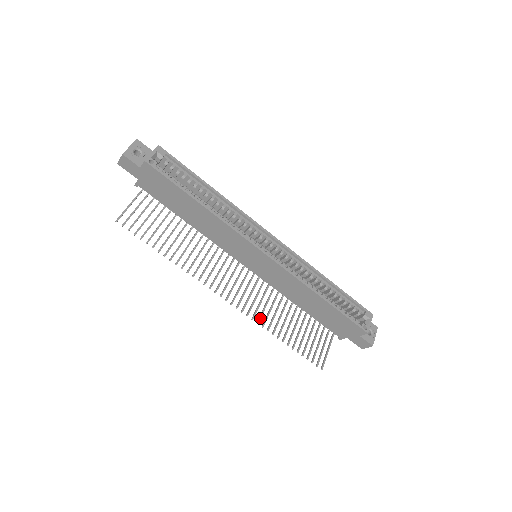
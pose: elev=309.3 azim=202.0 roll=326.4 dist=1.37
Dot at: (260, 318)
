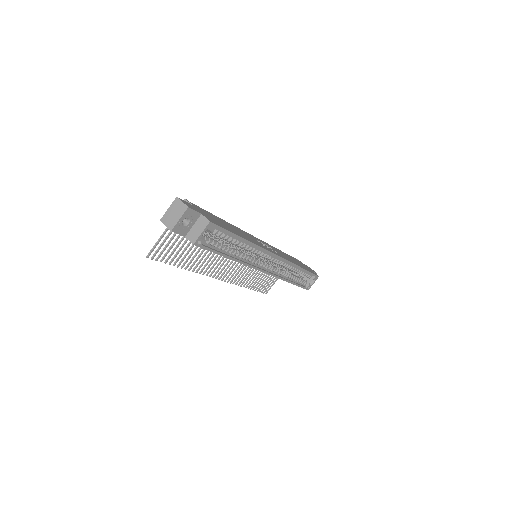
Dot at: occluded
